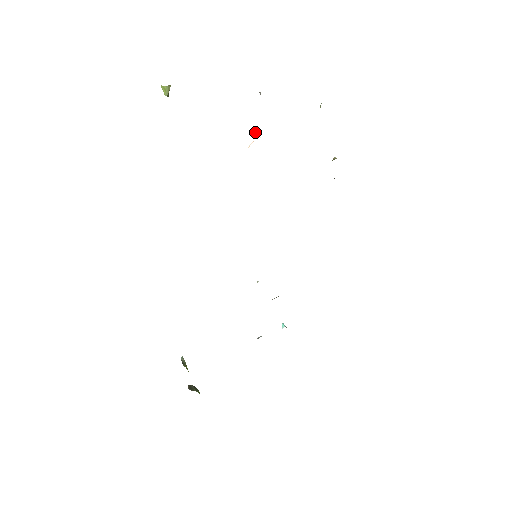
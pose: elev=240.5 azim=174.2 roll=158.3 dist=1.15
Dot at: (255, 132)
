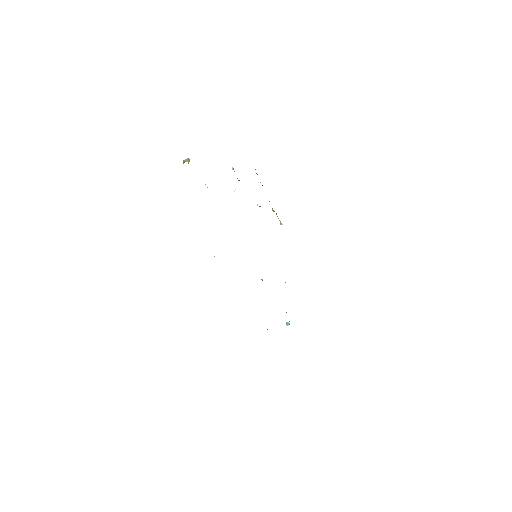
Dot at: occluded
